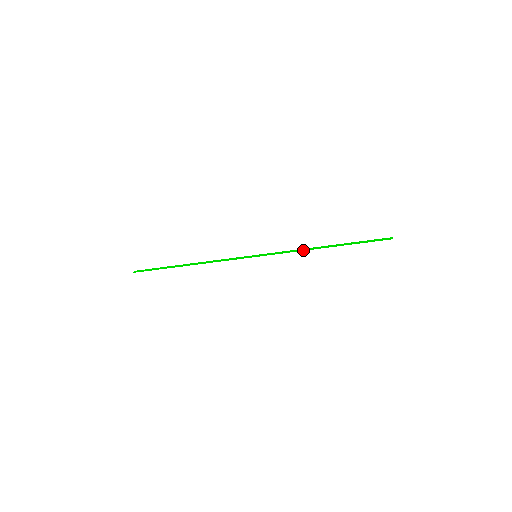
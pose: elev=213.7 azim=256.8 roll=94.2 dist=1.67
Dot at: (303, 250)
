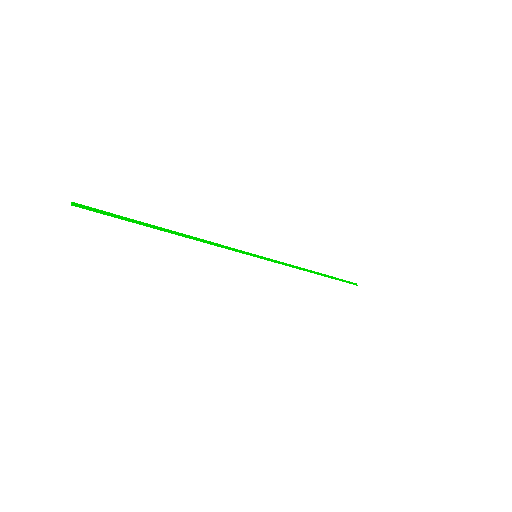
Dot at: (299, 268)
